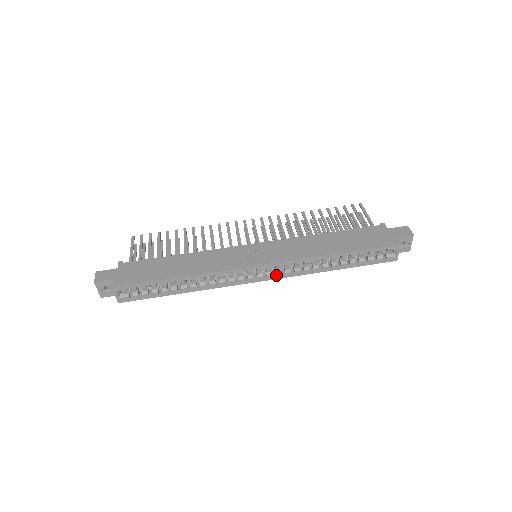
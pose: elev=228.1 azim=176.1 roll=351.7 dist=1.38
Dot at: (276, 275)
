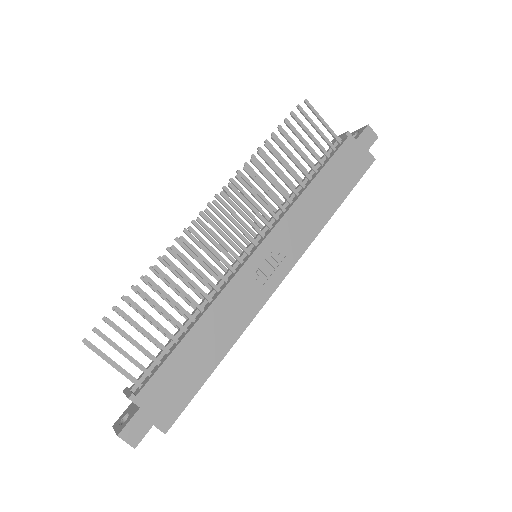
Dot at: occluded
